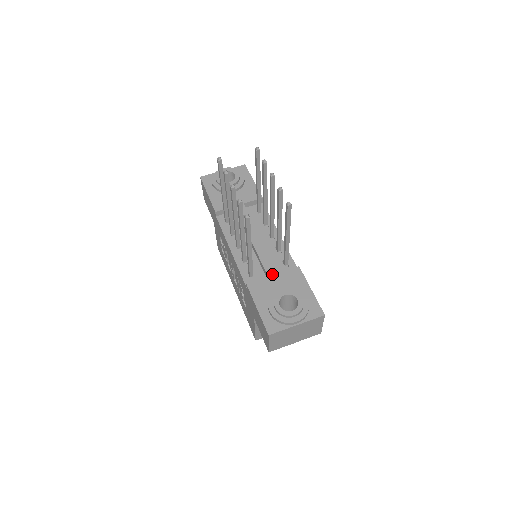
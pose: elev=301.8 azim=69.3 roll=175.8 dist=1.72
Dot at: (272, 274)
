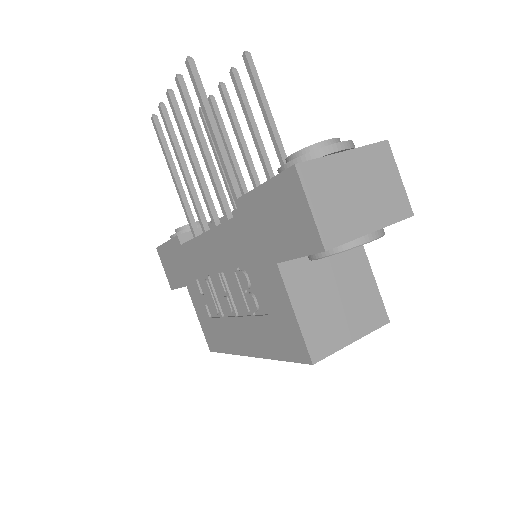
Dot at: occluded
